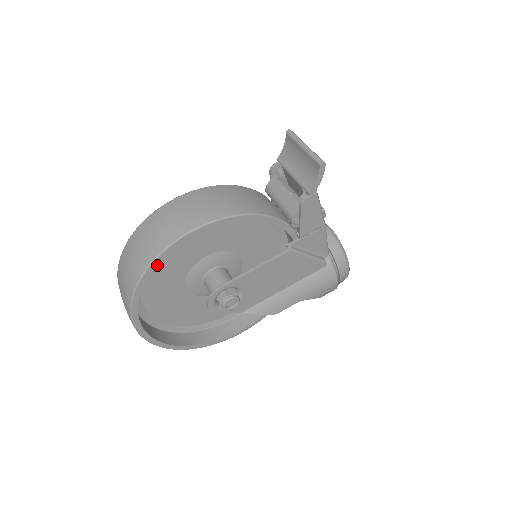
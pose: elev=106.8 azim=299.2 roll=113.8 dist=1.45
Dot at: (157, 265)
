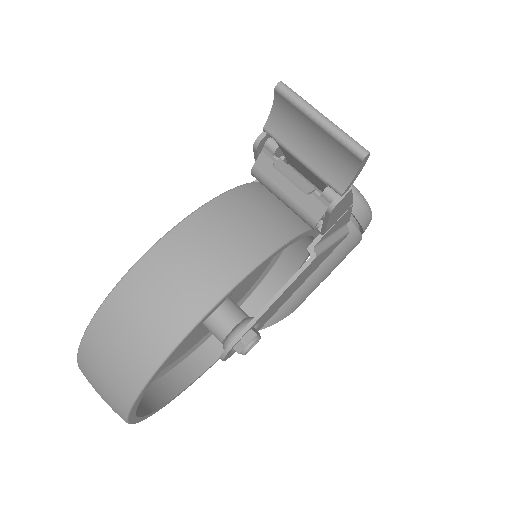
Dot at: (149, 385)
